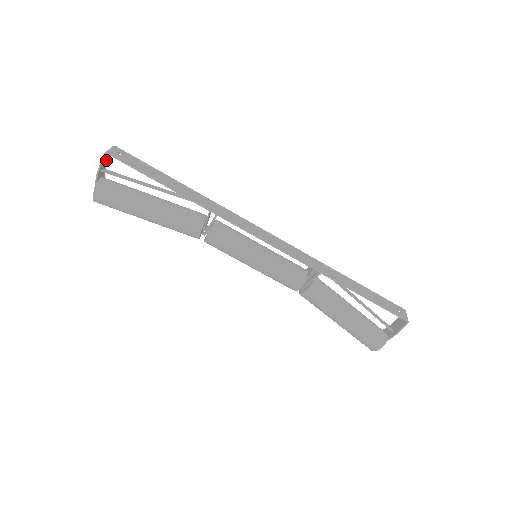
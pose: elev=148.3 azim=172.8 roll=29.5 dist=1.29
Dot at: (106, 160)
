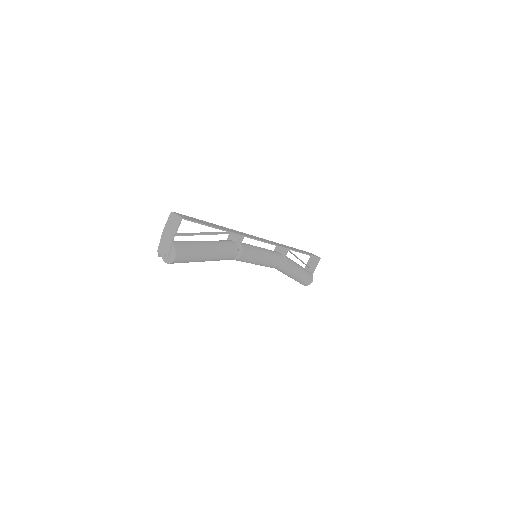
Dot at: (171, 226)
